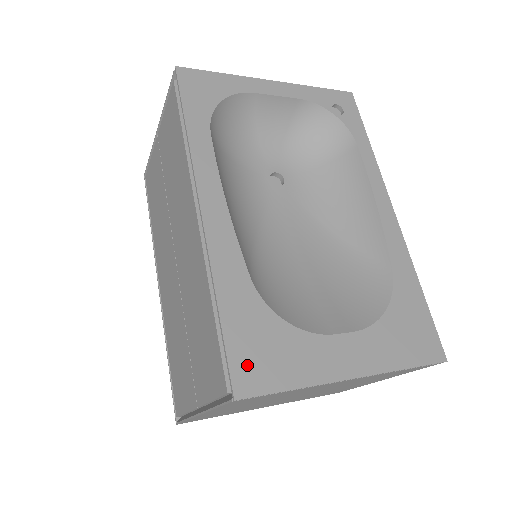
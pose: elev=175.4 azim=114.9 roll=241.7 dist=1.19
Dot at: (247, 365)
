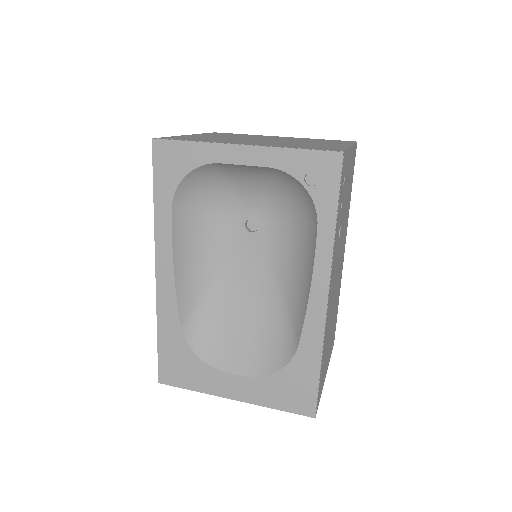
Dot at: (168, 370)
